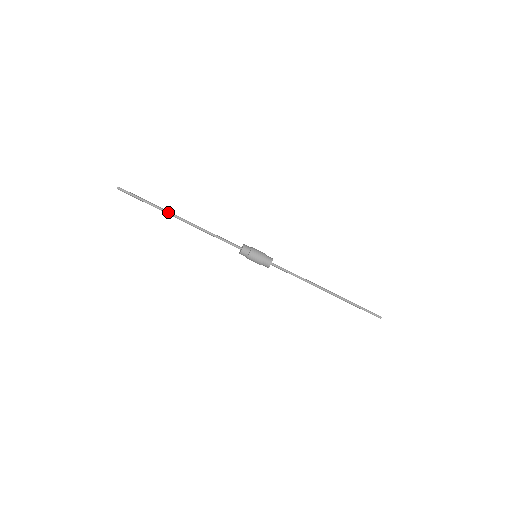
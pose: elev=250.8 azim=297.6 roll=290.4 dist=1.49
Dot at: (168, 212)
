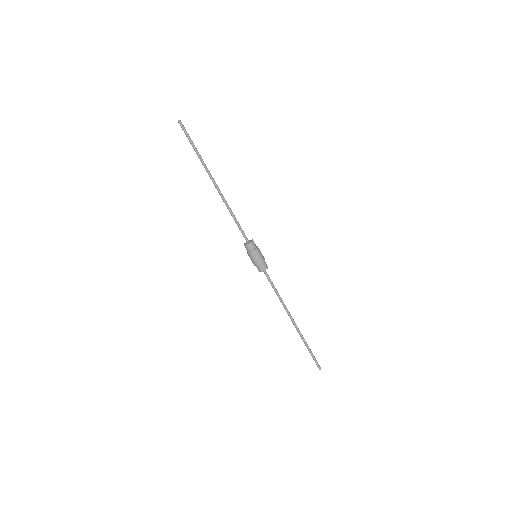
Dot at: (207, 171)
